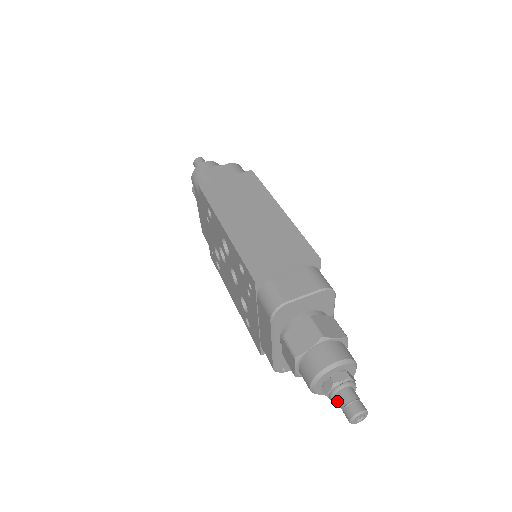
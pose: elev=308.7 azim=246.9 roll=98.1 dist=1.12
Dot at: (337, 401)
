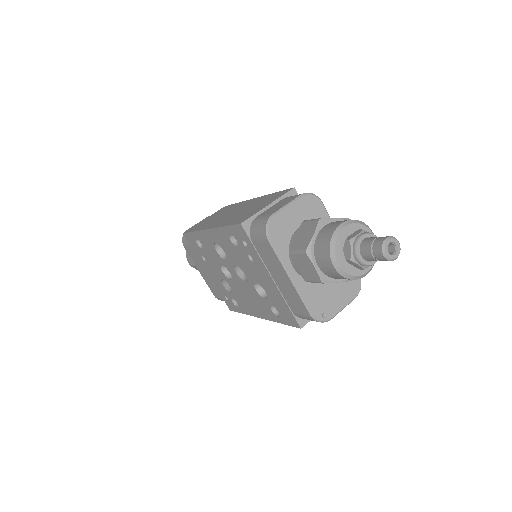
Dot at: (364, 255)
